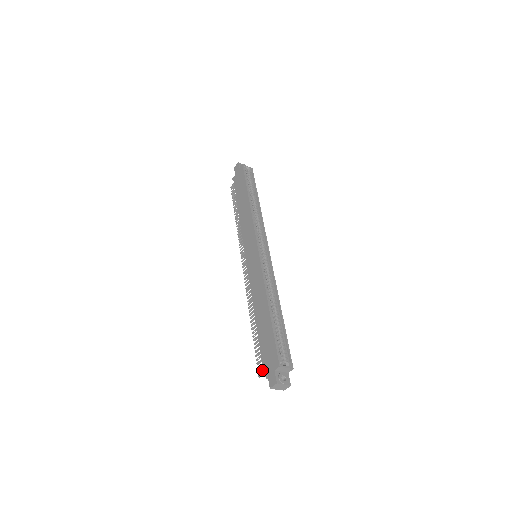
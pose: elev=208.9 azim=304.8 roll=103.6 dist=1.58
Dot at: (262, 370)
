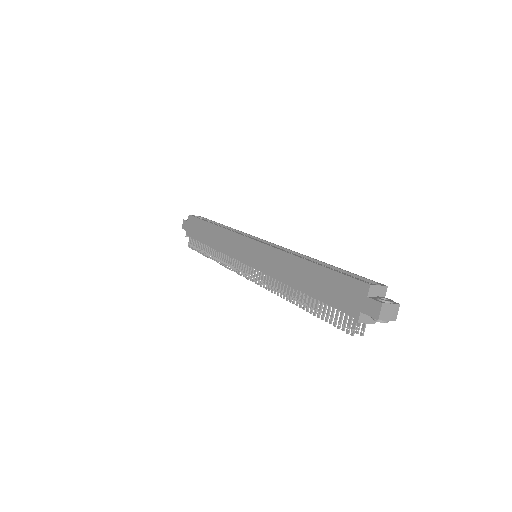
Dot at: (350, 324)
